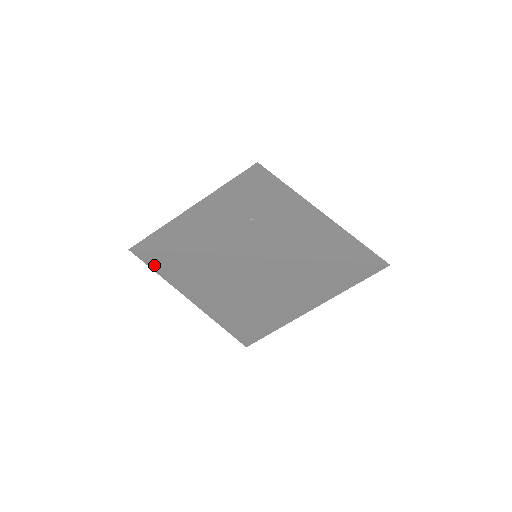
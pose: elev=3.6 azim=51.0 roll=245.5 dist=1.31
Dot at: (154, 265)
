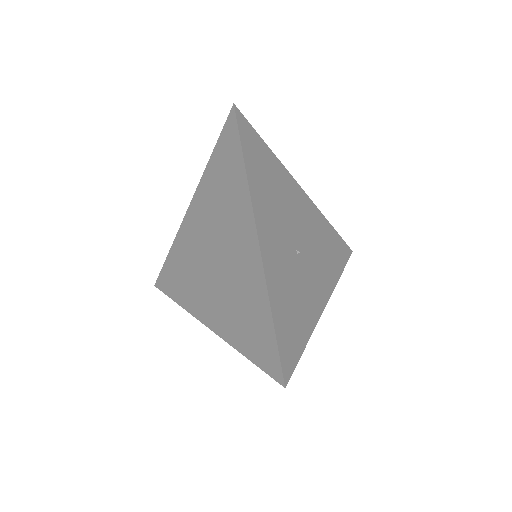
Dot at: occluded
